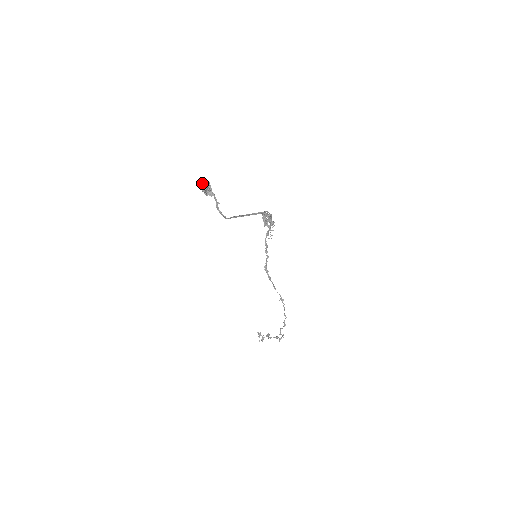
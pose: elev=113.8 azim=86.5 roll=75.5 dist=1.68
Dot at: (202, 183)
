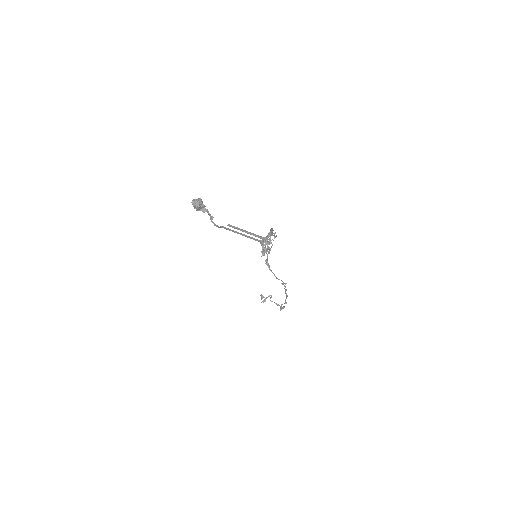
Dot at: (193, 201)
